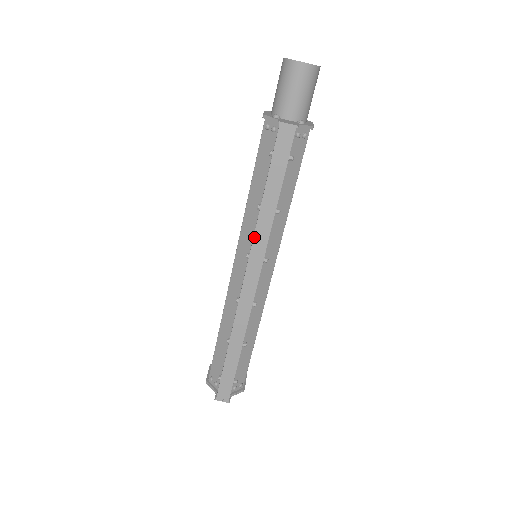
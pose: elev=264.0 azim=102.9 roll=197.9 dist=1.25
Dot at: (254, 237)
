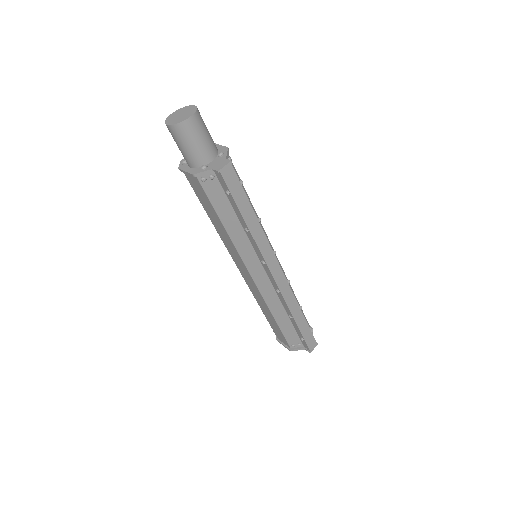
Dot at: (259, 250)
